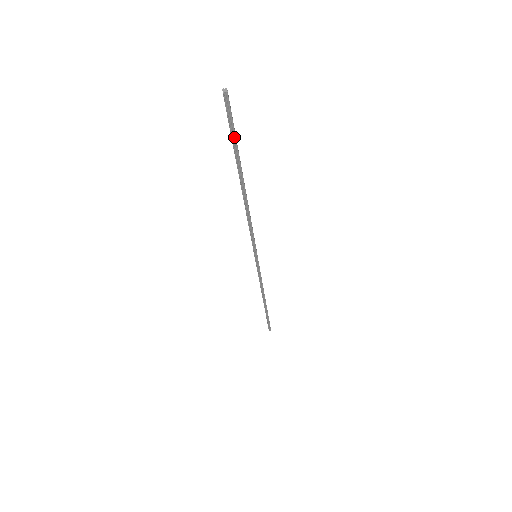
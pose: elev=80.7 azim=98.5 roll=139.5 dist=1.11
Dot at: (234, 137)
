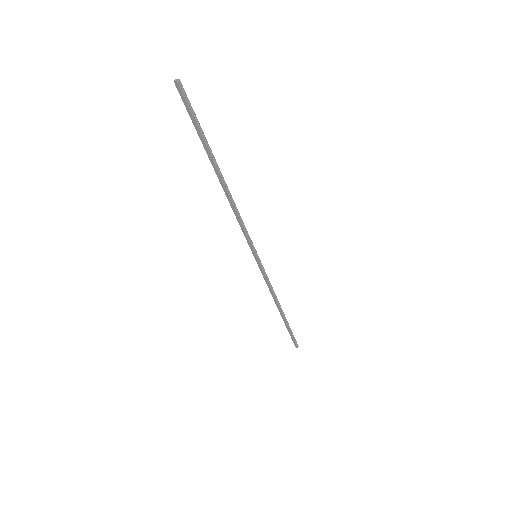
Dot at: (198, 124)
